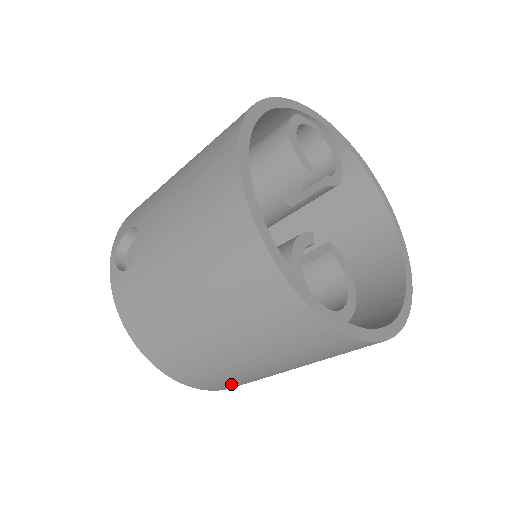
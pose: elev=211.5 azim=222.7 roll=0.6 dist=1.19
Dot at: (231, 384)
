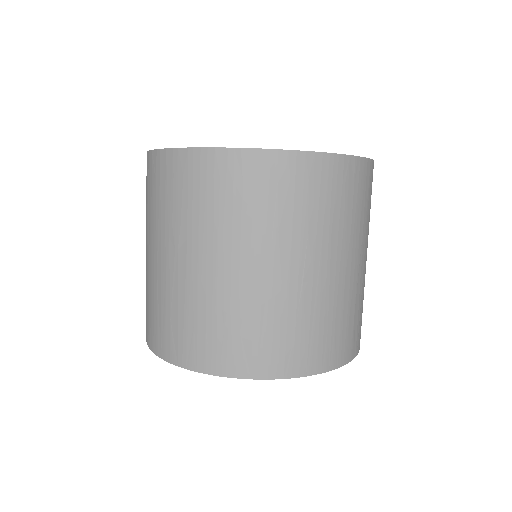
Dot at: (165, 328)
